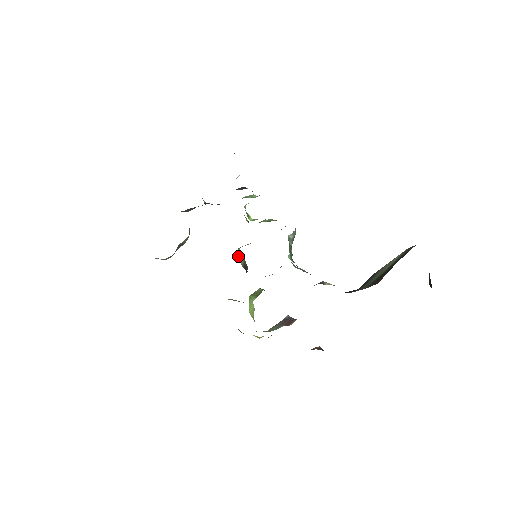
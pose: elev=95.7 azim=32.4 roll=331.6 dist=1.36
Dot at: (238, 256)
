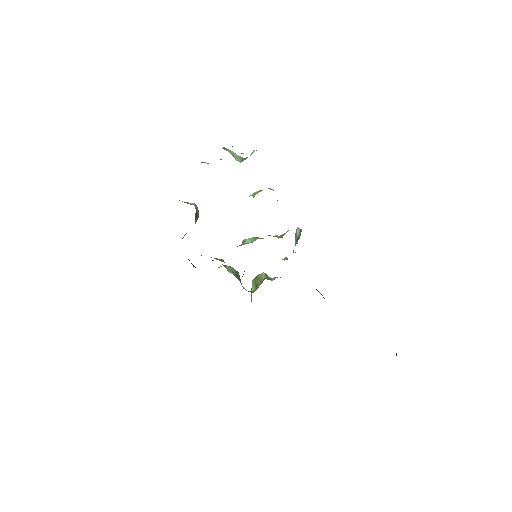
Dot at: occluded
